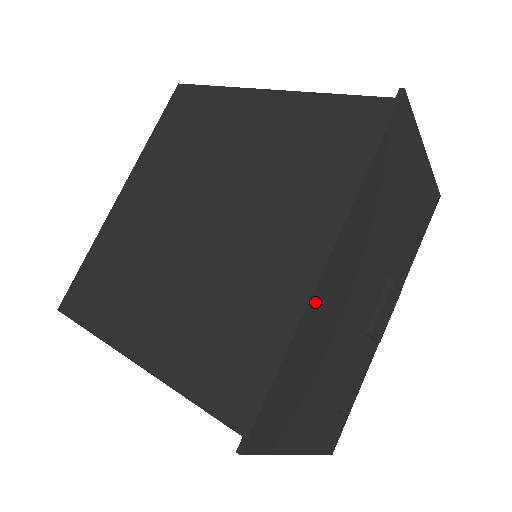
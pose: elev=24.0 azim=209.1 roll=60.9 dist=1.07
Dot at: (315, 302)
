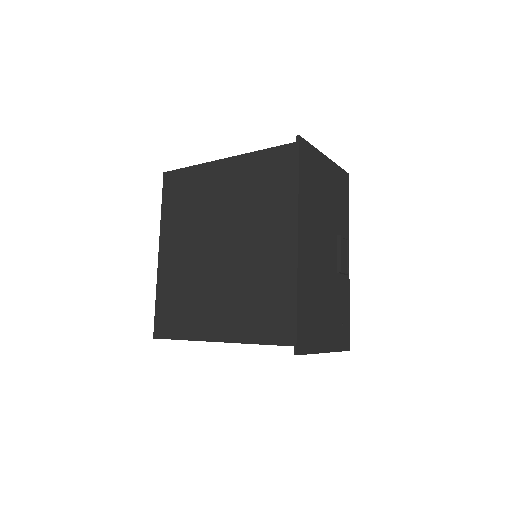
Dot at: (301, 265)
